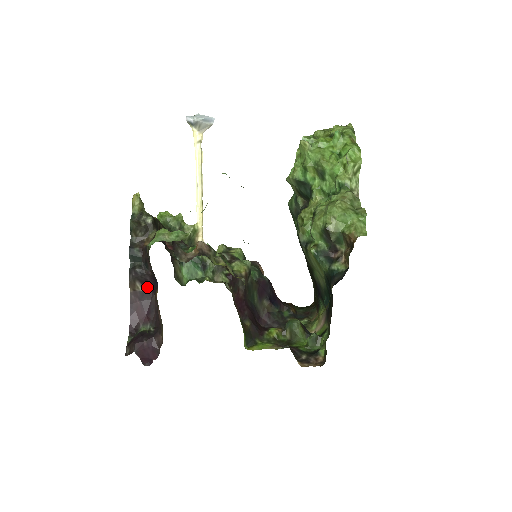
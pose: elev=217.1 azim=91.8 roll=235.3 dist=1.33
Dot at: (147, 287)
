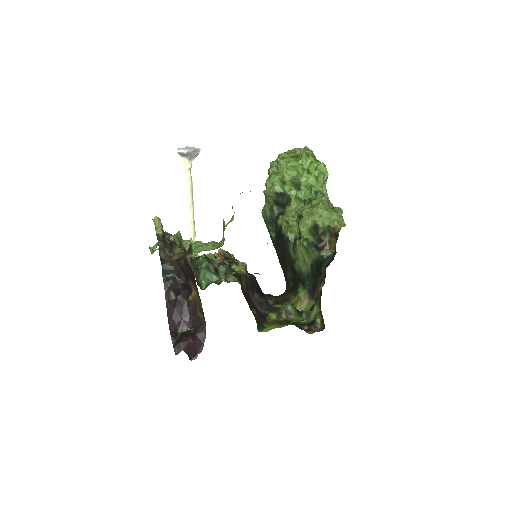
Dot at: (178, 295)
